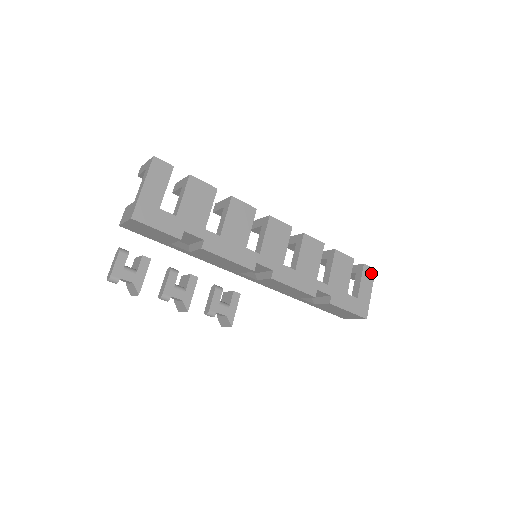
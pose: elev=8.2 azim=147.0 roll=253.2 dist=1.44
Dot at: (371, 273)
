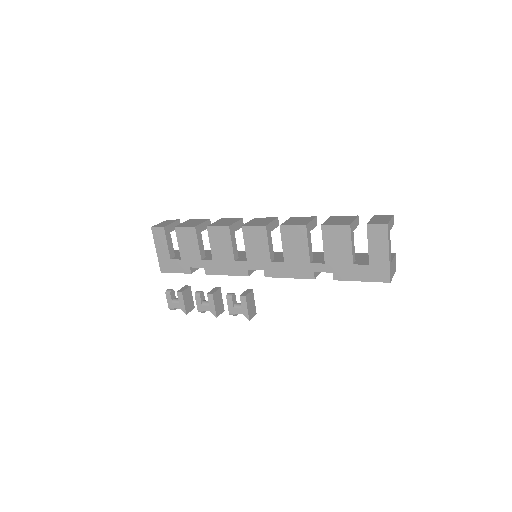
Dot at: (382, 231)
